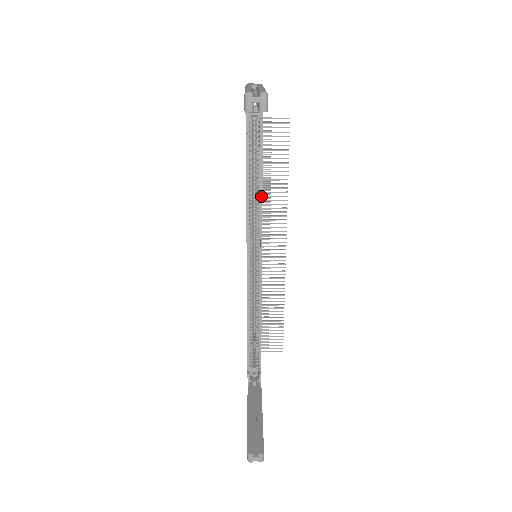
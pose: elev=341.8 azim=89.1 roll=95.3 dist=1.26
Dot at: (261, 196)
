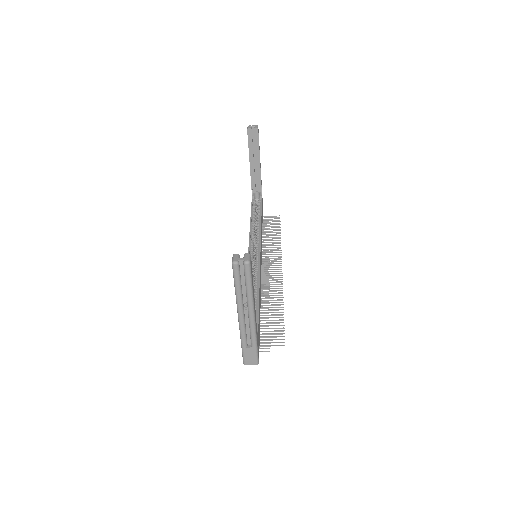
Dot at: (260, 225)
